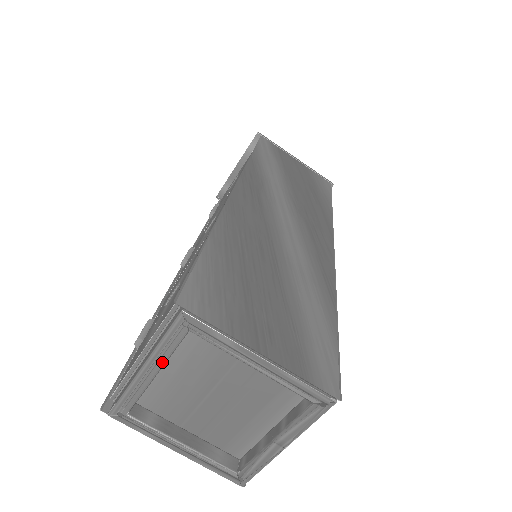
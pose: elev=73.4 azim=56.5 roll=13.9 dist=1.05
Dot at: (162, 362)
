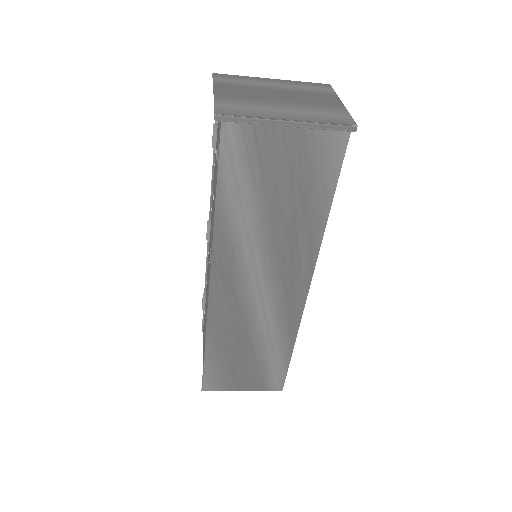
Dot at: occluded
